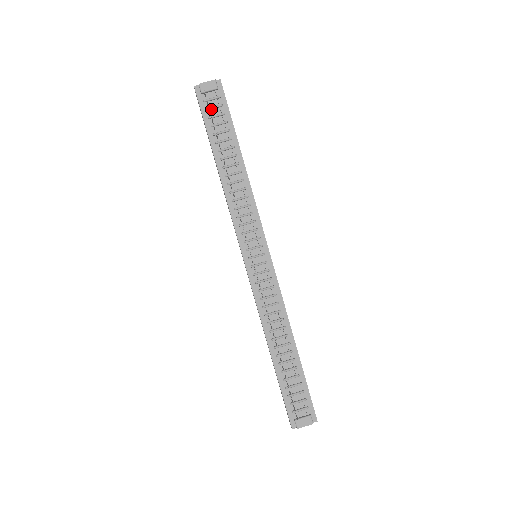
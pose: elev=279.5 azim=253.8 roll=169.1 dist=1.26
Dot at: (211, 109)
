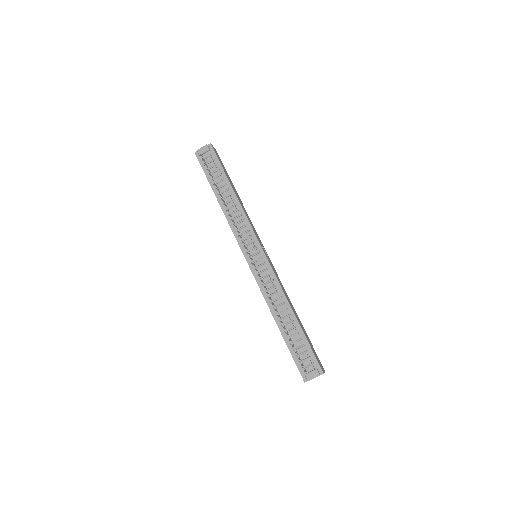
Dot at: (208, 164)
